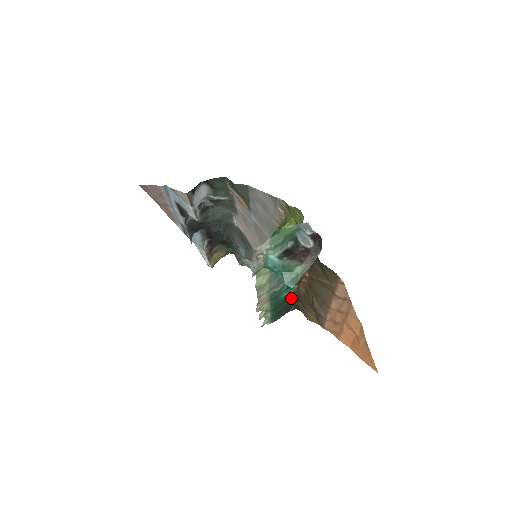
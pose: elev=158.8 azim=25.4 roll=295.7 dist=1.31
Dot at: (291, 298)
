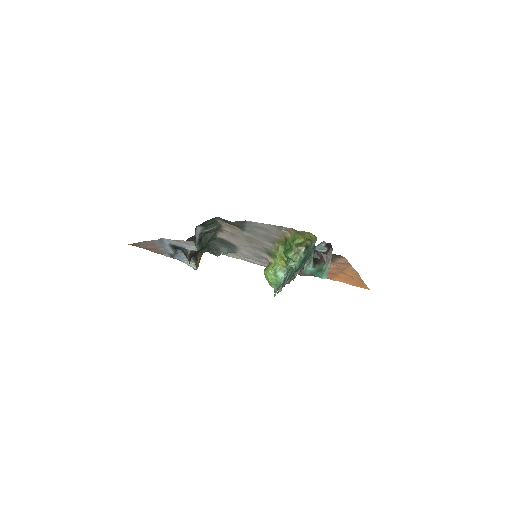
Dot at: occluded
